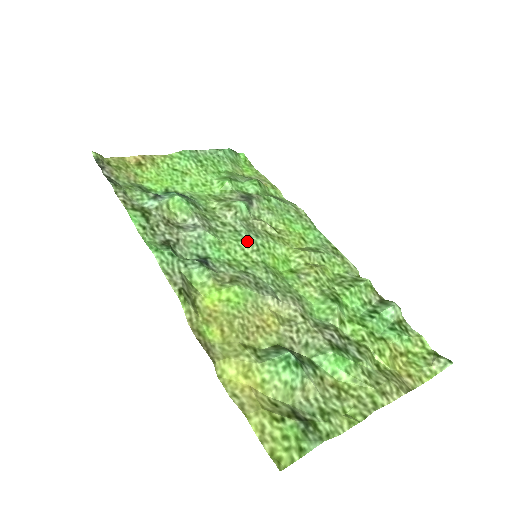
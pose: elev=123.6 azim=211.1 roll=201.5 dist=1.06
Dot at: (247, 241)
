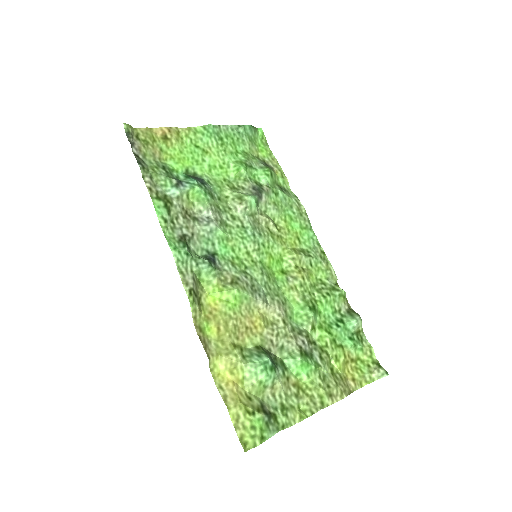
Dot at: (251, 240)
